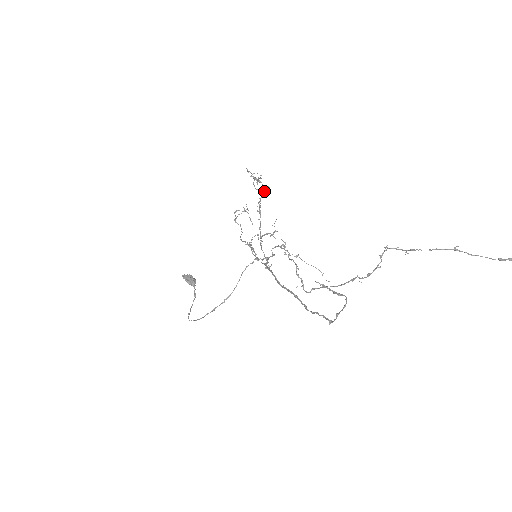
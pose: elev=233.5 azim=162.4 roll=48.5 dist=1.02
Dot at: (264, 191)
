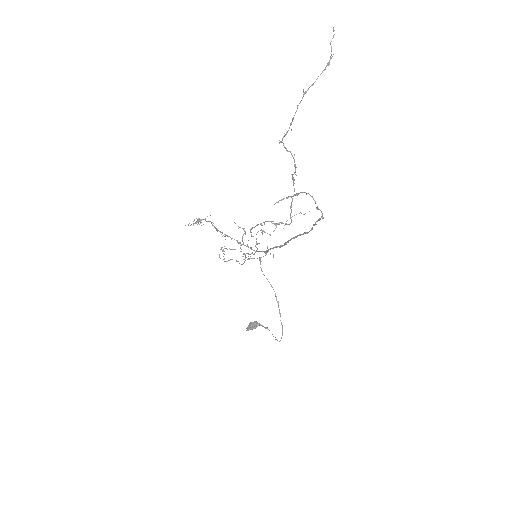
Dot at: (210, 221)
